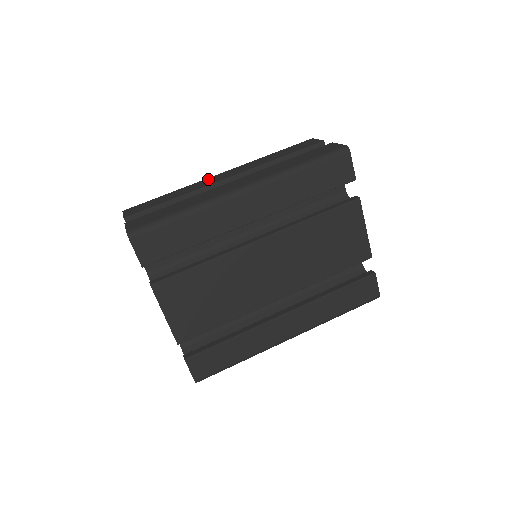
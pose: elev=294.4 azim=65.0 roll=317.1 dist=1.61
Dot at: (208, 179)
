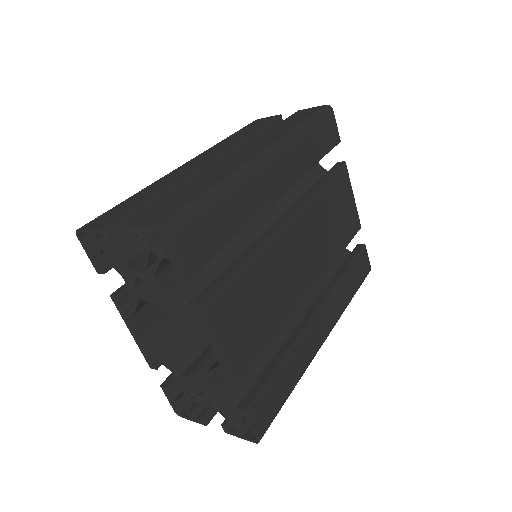
Dot at: (177, 170)
